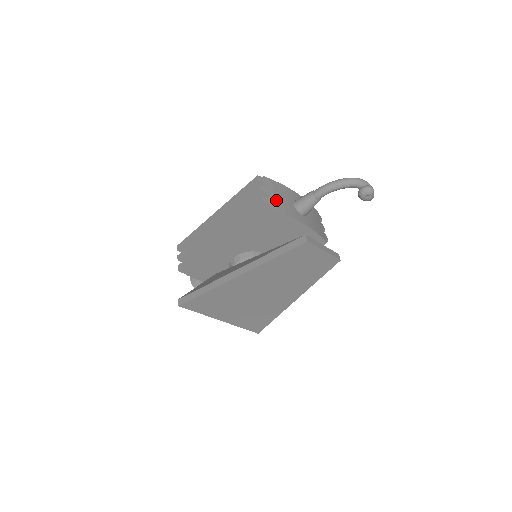
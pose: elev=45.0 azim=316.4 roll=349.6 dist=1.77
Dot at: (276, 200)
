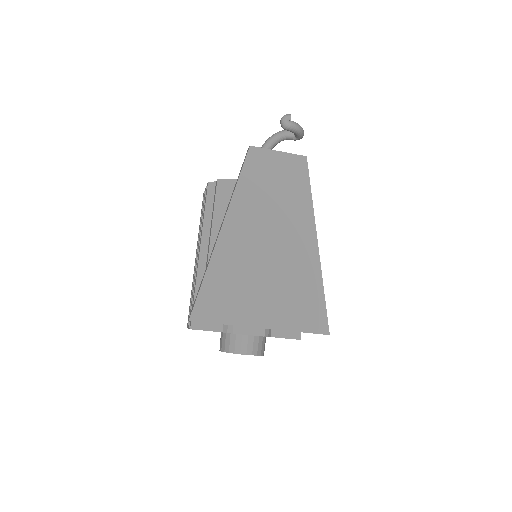
Dot at: occluded
